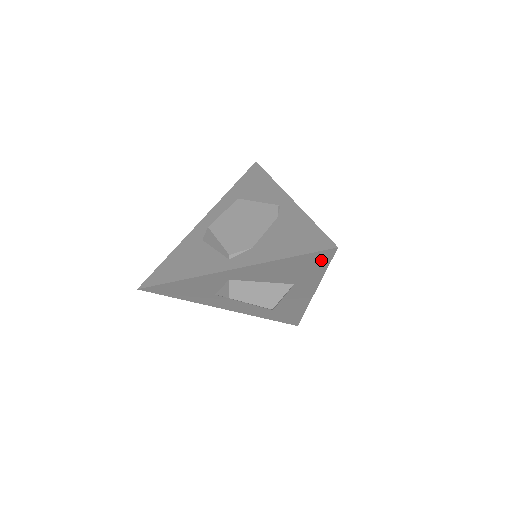
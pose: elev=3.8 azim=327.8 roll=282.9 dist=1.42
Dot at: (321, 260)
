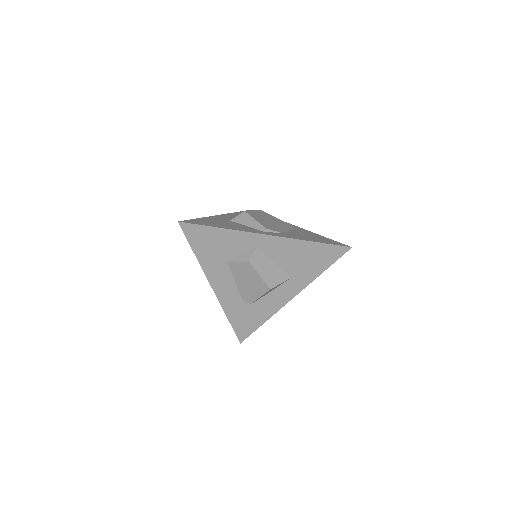
Dot at: (332, 256)
